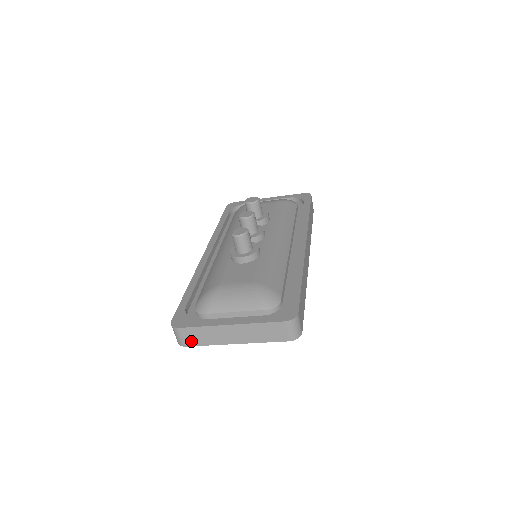
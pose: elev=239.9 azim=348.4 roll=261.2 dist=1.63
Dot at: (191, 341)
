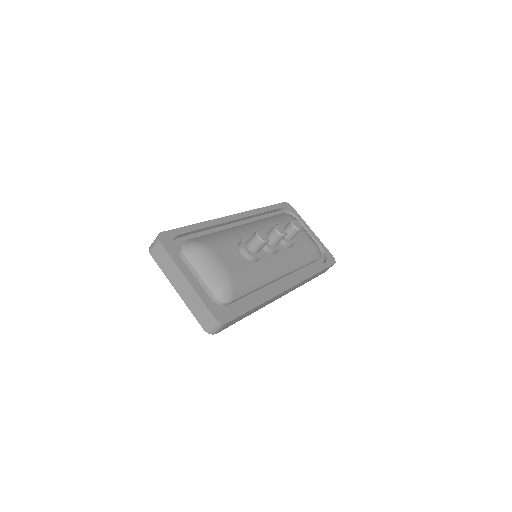
Dot at: (157, 257)
